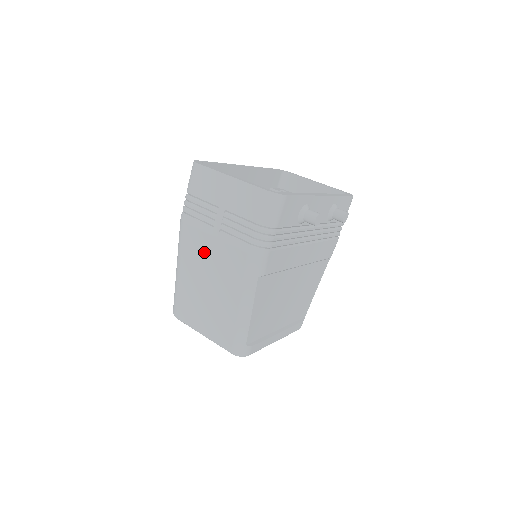
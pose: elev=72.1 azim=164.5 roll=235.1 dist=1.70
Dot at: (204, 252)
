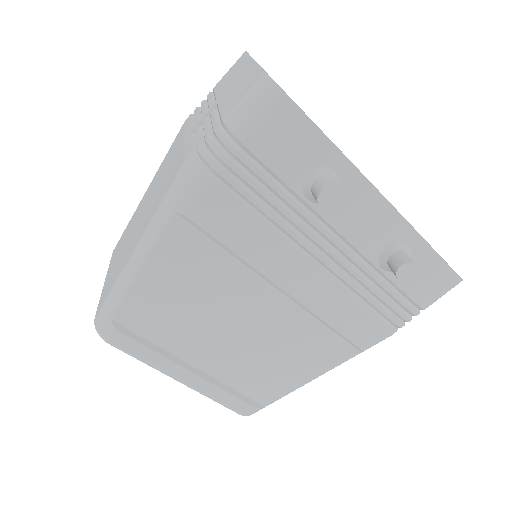
Dot at: (169, 162)
